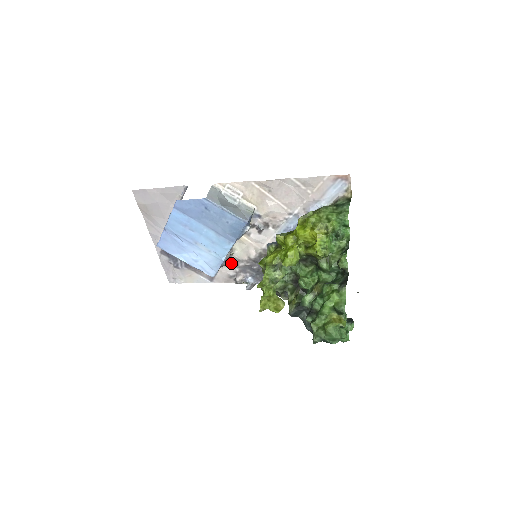
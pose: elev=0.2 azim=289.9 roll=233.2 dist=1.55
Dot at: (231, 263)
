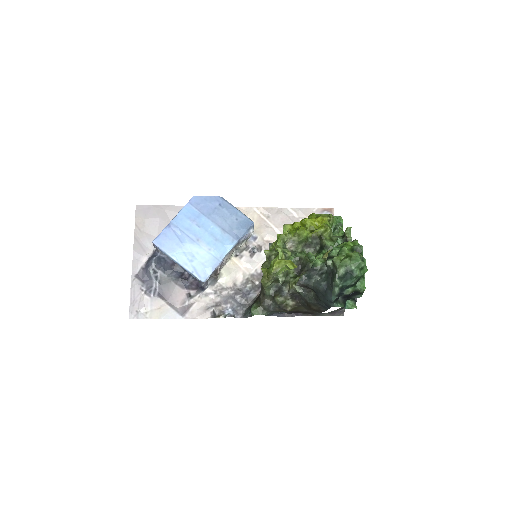
Dot at: (213, 291)
